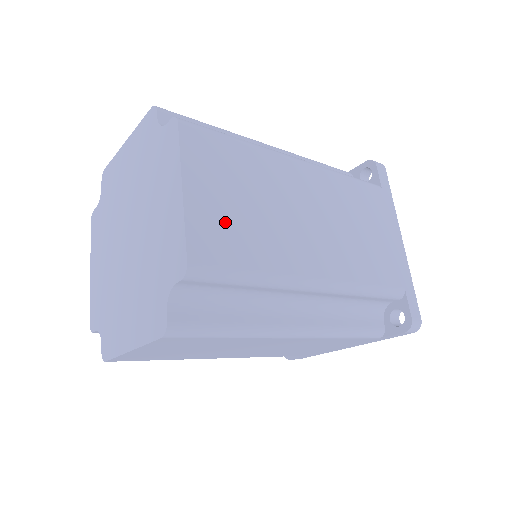
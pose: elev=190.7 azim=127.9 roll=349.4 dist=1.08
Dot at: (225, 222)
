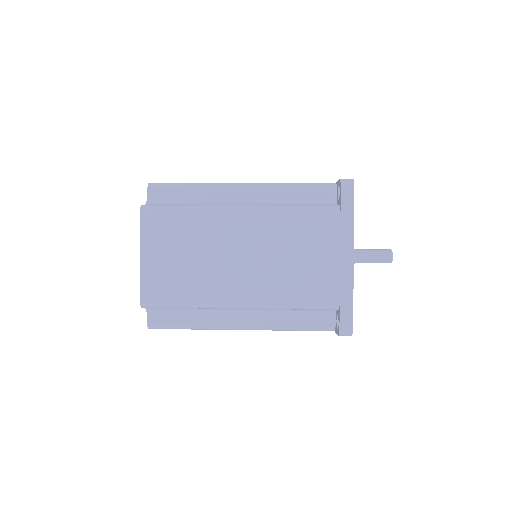
Dot at: (167, 273)
